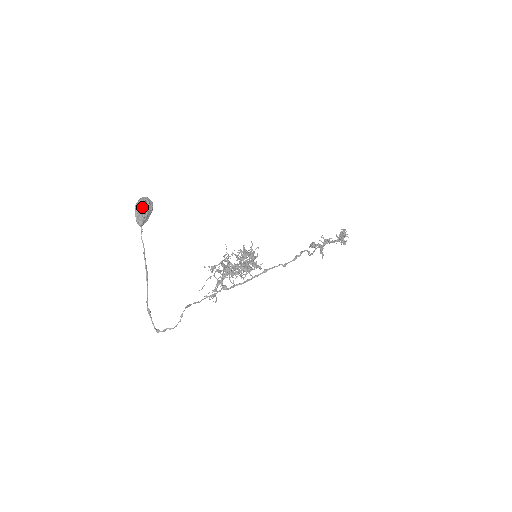
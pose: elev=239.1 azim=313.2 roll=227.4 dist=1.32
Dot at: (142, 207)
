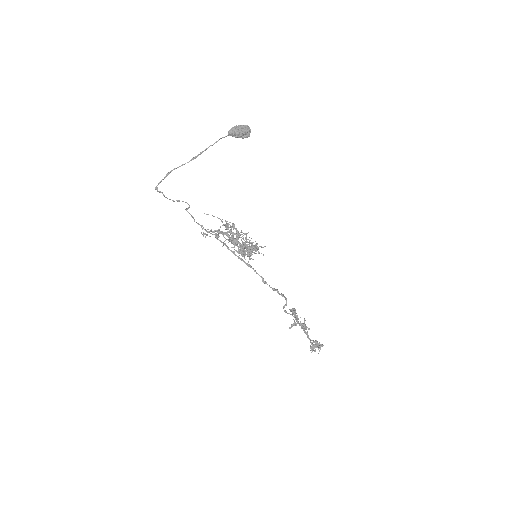
Dot at: (243, 127)
